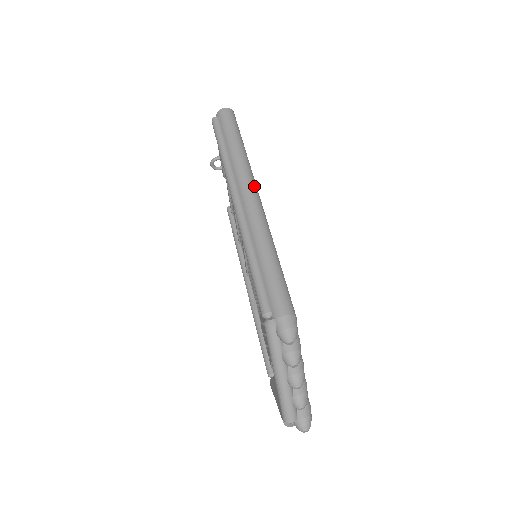
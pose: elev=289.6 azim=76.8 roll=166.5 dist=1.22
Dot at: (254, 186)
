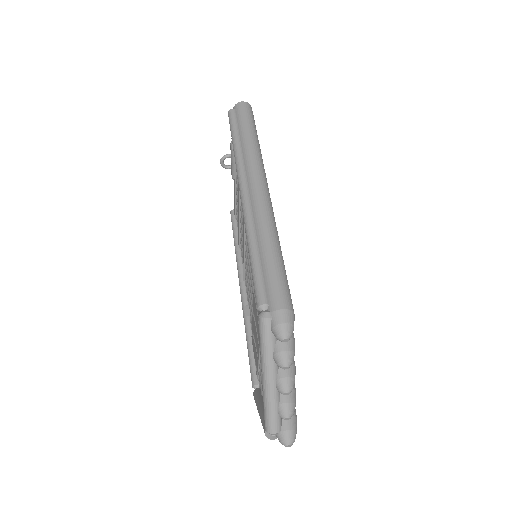
Dot at: (264, 178)
